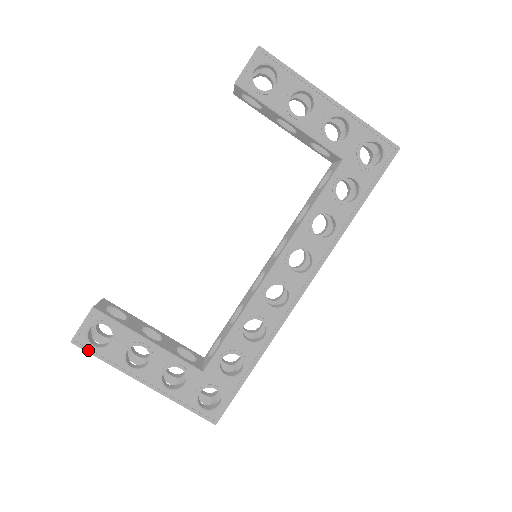
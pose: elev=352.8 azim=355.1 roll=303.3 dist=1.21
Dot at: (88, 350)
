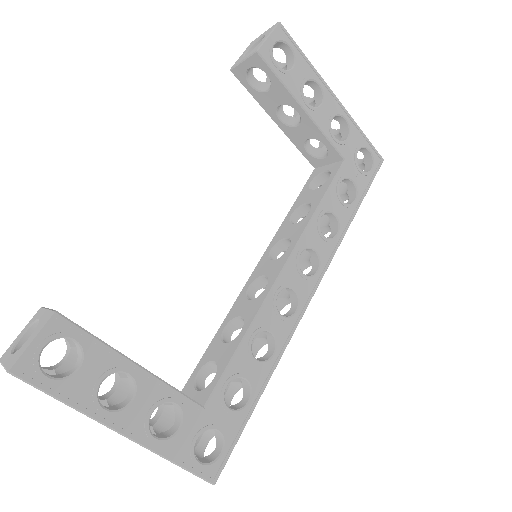
Dot at: (38, 384)
